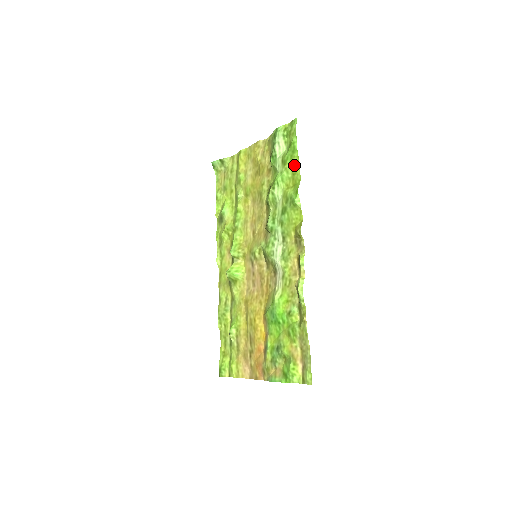
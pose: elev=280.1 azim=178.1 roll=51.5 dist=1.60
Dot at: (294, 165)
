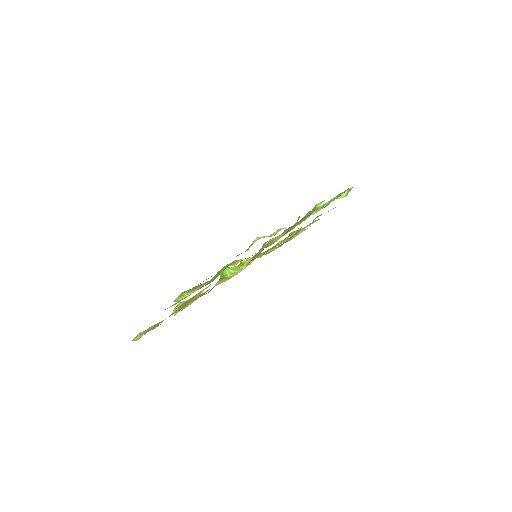
Dot at: occluded
